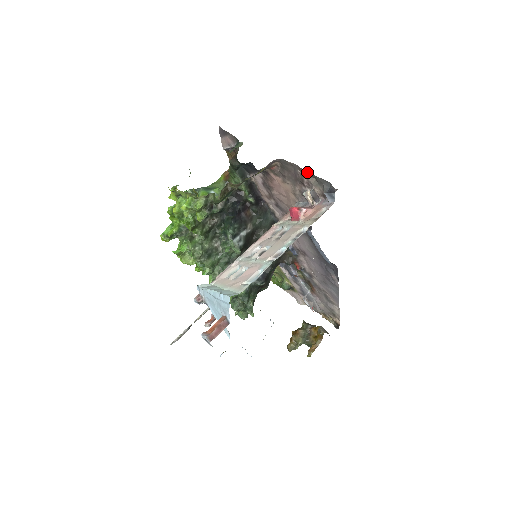
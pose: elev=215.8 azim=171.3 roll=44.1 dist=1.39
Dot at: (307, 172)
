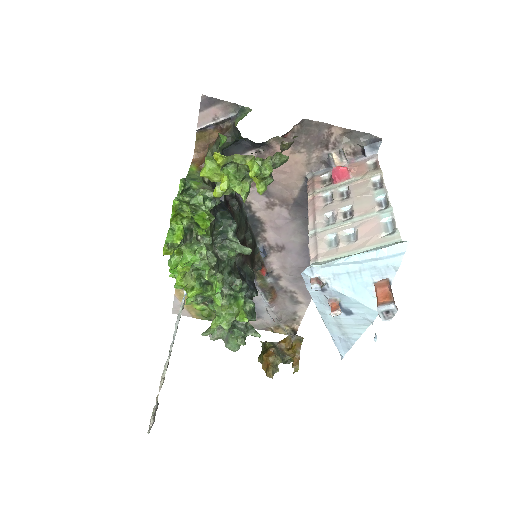
Dot at: (340, 128)
